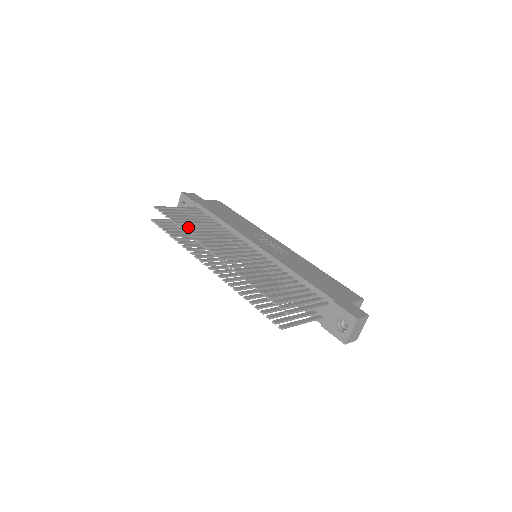
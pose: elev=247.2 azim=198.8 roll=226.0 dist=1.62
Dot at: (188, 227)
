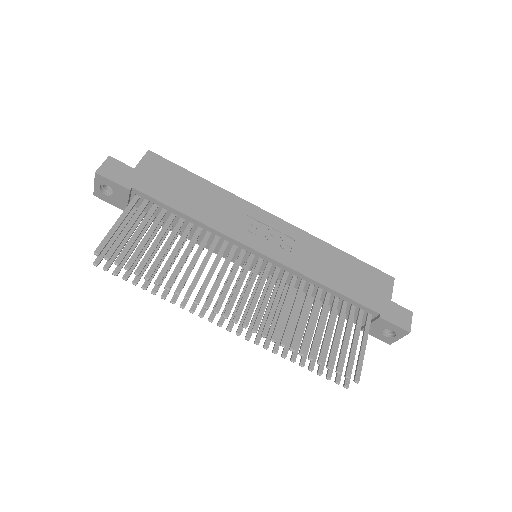
Dot at: (166, 272)
